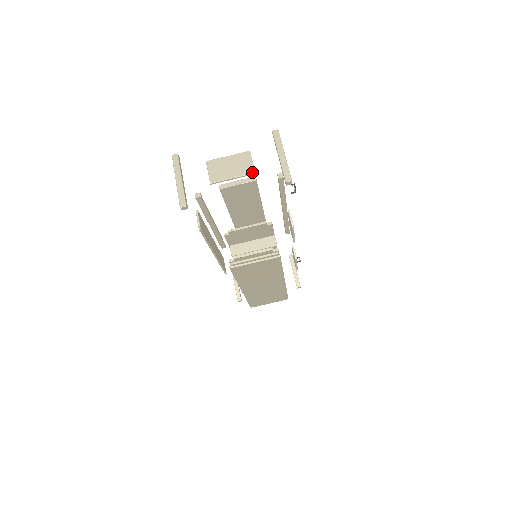
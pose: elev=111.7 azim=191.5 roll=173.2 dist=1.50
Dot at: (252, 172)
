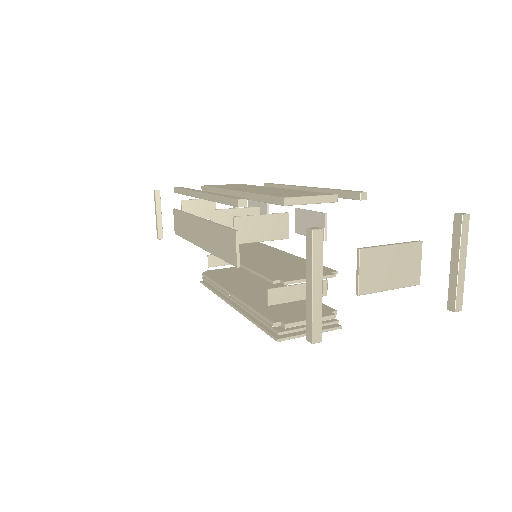
Dot at: (417, 283)
